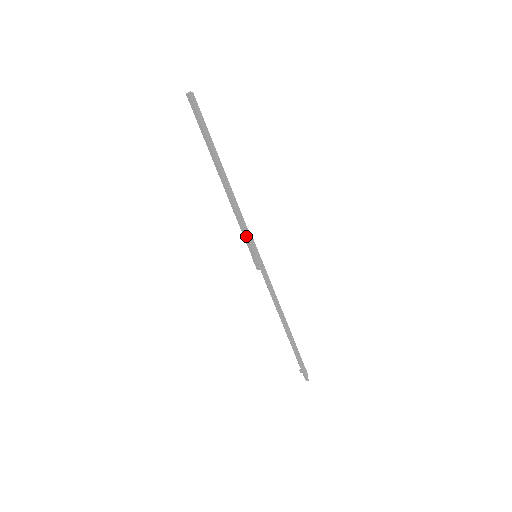
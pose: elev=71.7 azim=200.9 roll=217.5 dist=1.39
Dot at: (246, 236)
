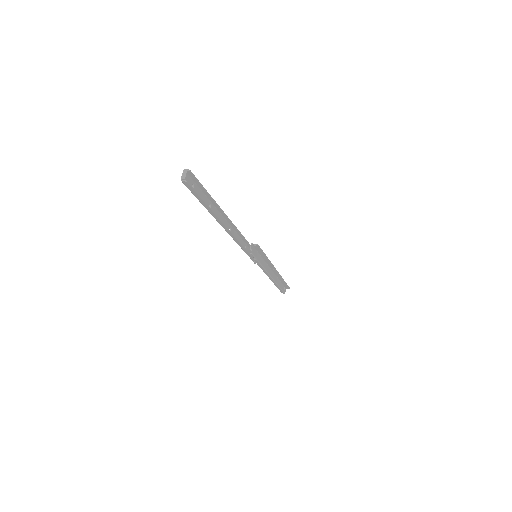
Dot at: occluded
